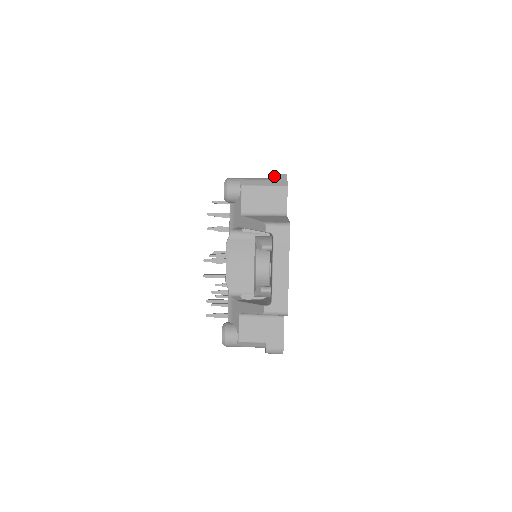
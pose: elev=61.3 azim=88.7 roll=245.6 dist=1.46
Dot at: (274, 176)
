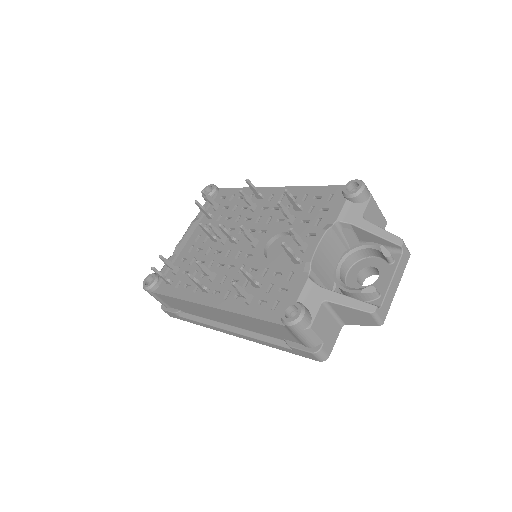
Dot at: occluded
